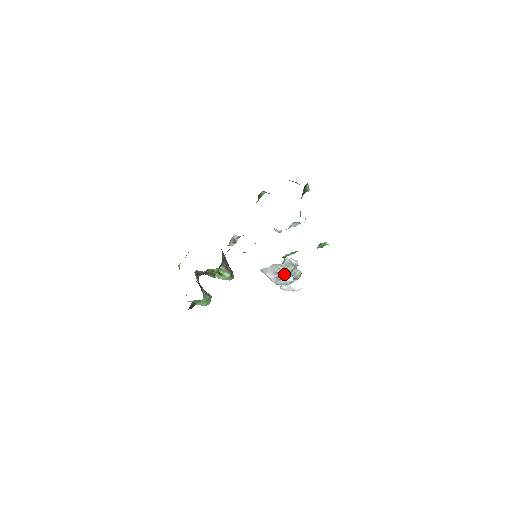
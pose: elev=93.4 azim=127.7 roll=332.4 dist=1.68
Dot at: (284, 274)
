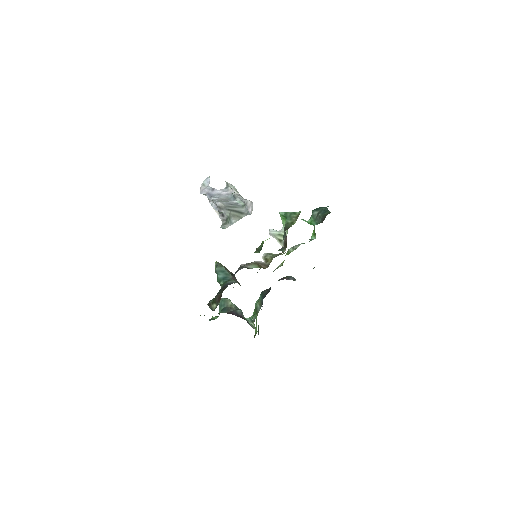
Dot at: occluded
